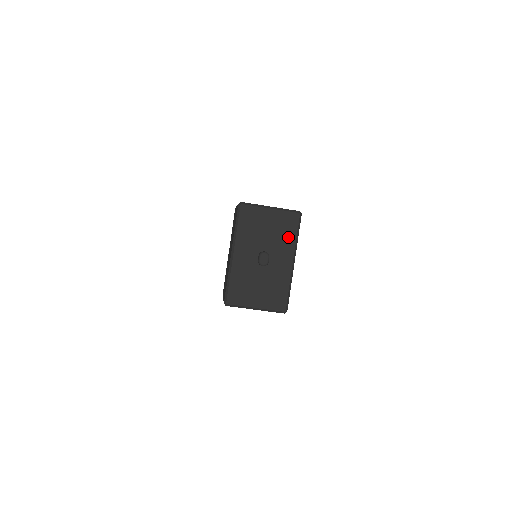
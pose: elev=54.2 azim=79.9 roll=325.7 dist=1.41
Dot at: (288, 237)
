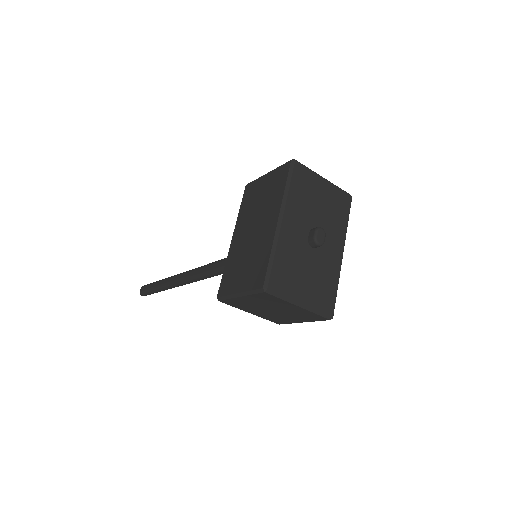
Dot at: (340, 220)
